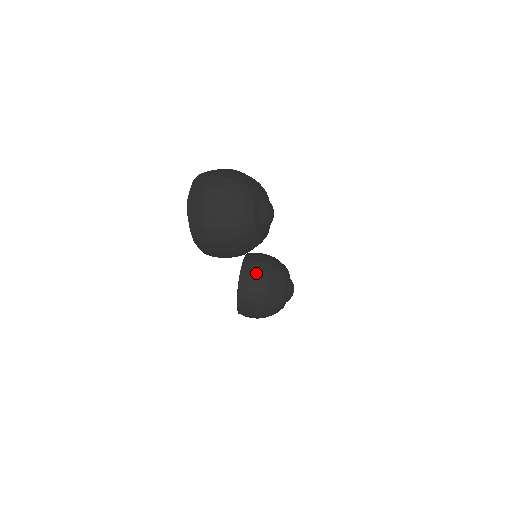
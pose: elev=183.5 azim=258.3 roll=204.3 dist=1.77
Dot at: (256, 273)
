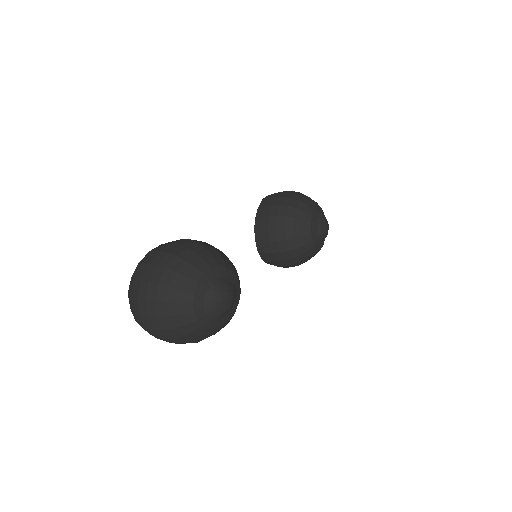
Dot at: (272, 244)
